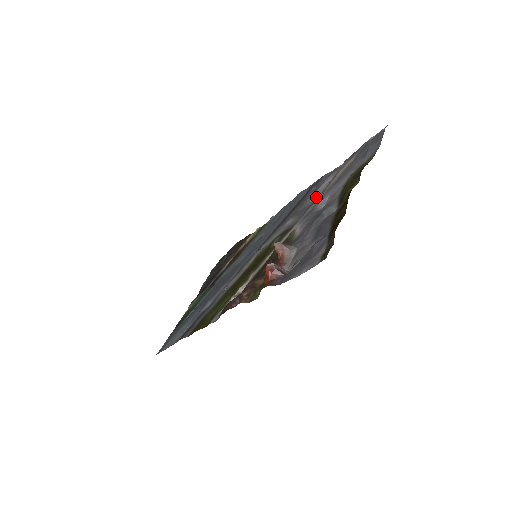
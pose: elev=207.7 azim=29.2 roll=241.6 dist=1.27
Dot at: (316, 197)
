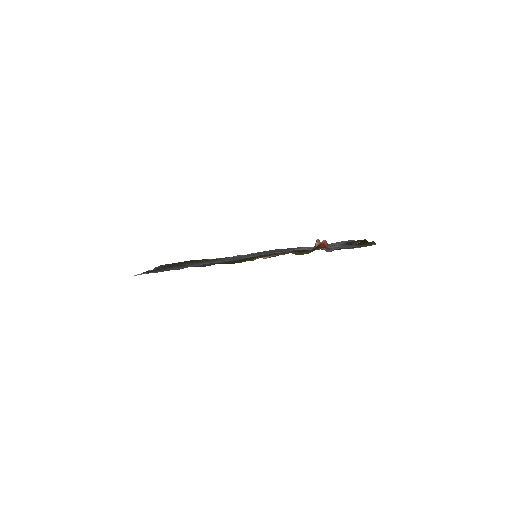
Dot at: occluded
